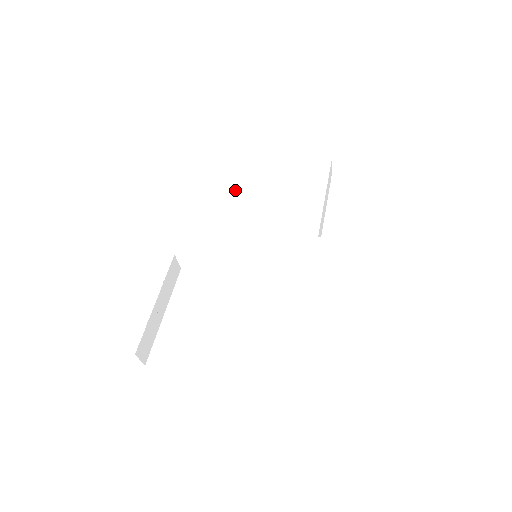
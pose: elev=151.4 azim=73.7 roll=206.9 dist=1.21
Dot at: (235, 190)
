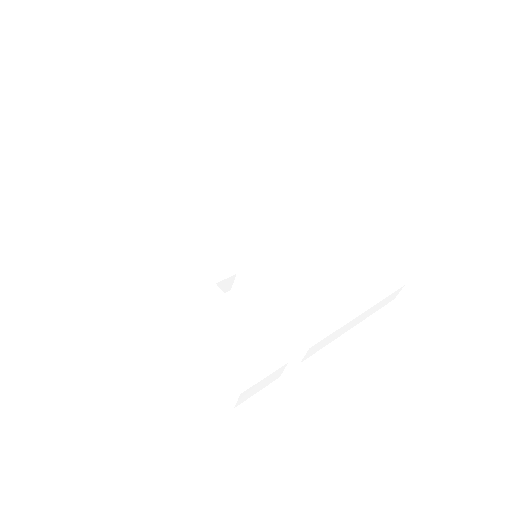
Dot at: (193, 218)
